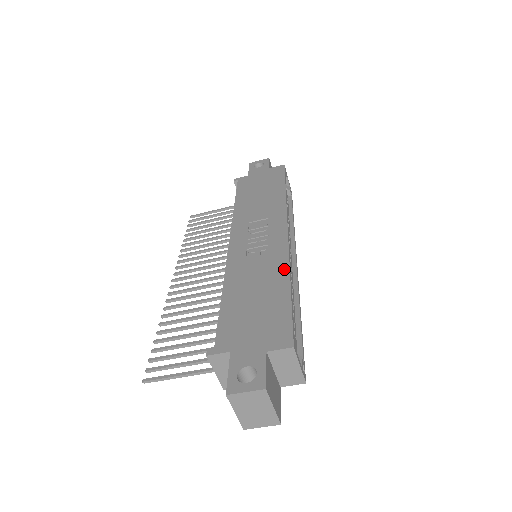
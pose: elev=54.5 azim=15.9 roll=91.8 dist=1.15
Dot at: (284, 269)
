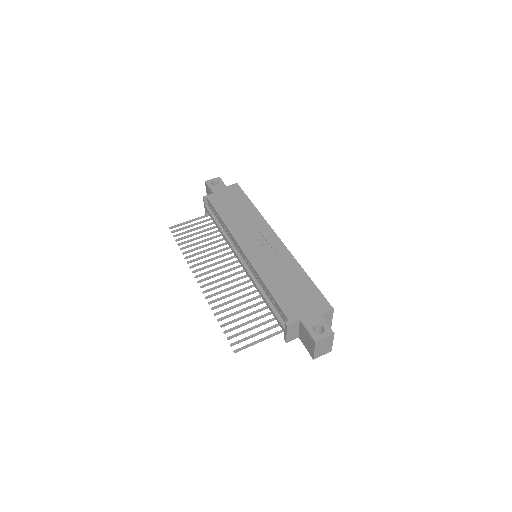
Dot at: (296, 265)
